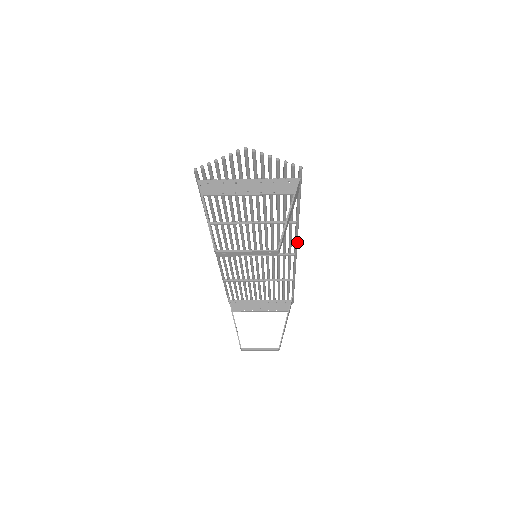
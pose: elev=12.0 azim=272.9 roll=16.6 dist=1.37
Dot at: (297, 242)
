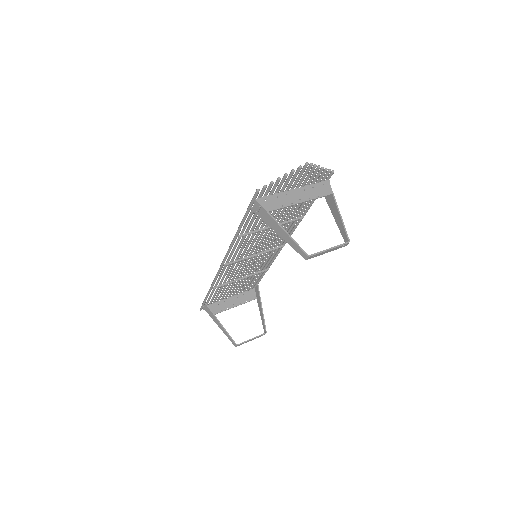
Dot at: (291, 234)
